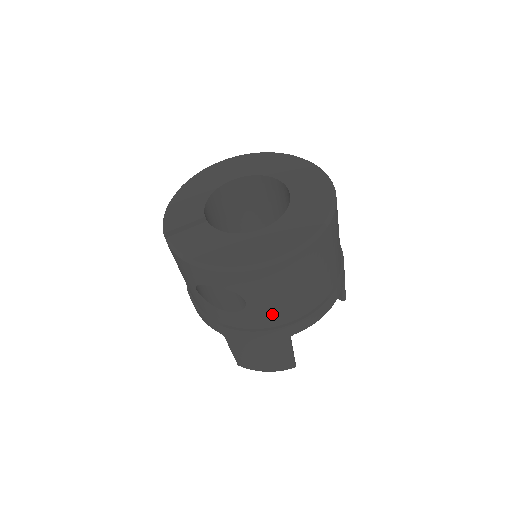
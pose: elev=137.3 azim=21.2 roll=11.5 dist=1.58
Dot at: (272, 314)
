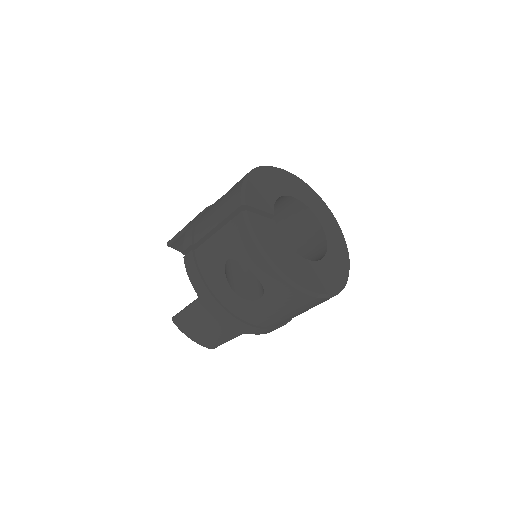
Dot at: (260, 316)
